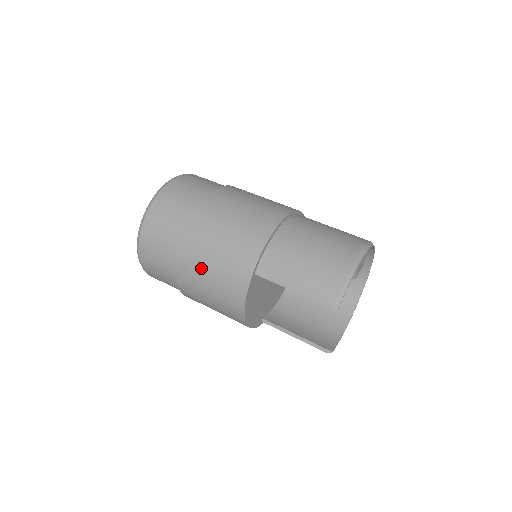
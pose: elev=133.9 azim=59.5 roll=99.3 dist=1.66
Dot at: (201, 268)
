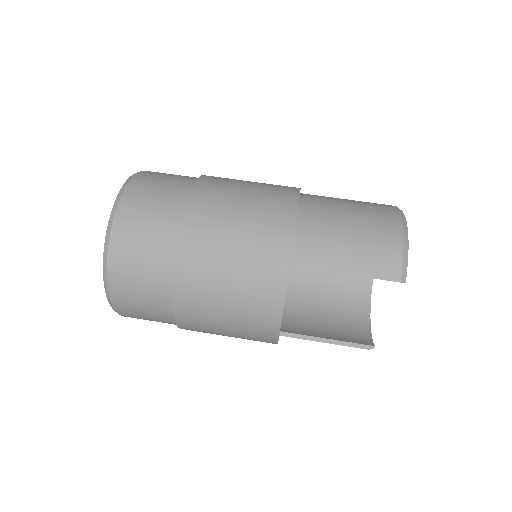
Dot at: (213, 277)
